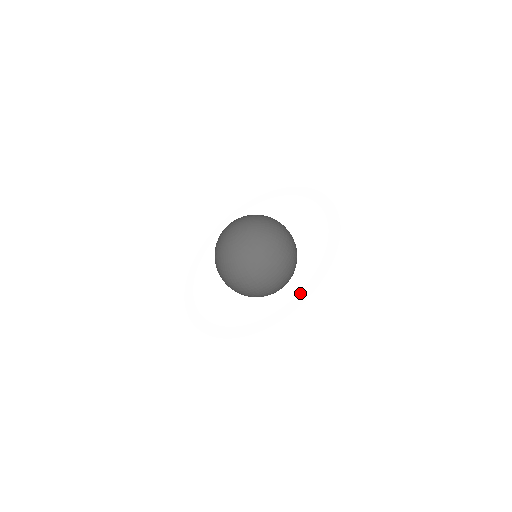
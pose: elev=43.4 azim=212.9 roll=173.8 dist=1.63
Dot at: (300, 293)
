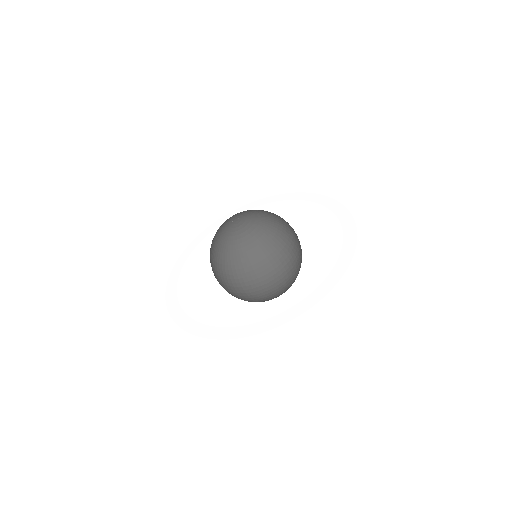
Dot at: (340, 257)
